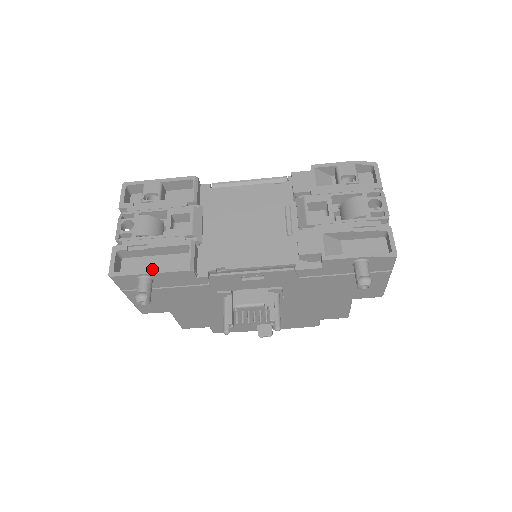
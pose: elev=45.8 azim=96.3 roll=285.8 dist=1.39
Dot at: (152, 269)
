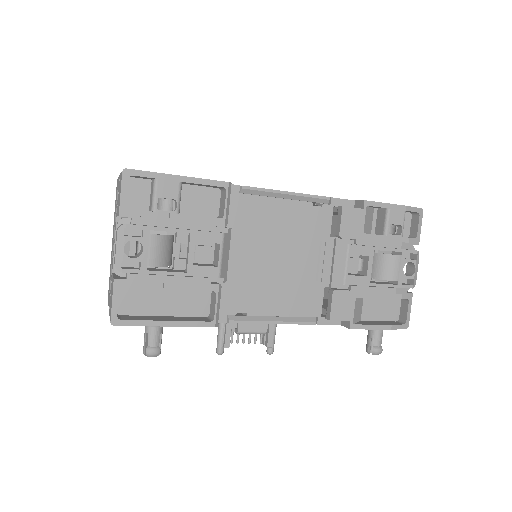
Dot at: (169, 321)
